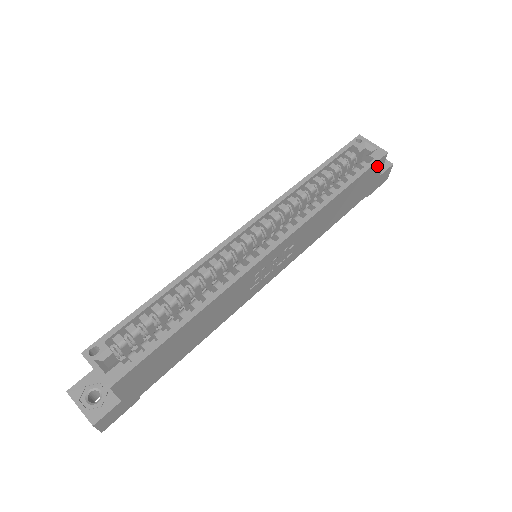
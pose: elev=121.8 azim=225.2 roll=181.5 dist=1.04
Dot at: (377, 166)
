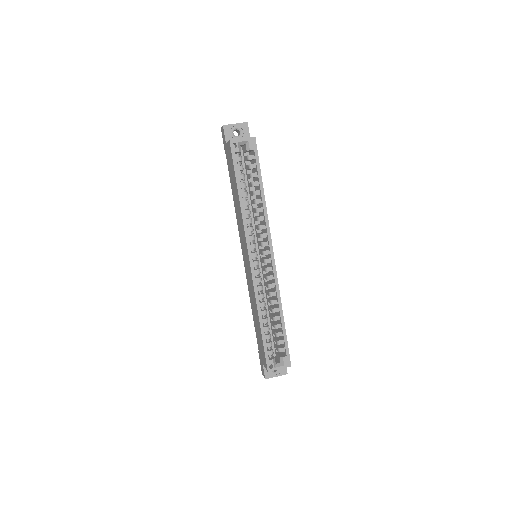
Dot at: occluded
